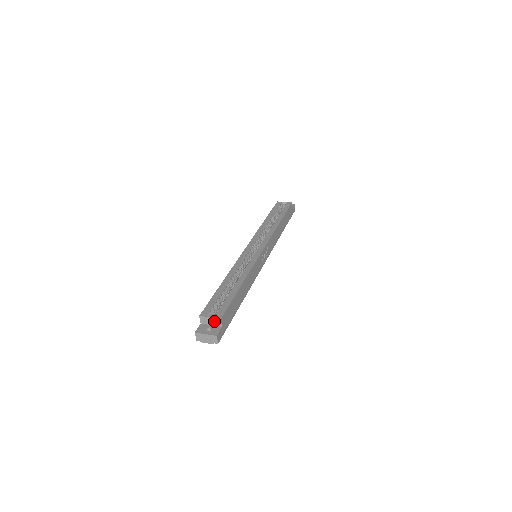
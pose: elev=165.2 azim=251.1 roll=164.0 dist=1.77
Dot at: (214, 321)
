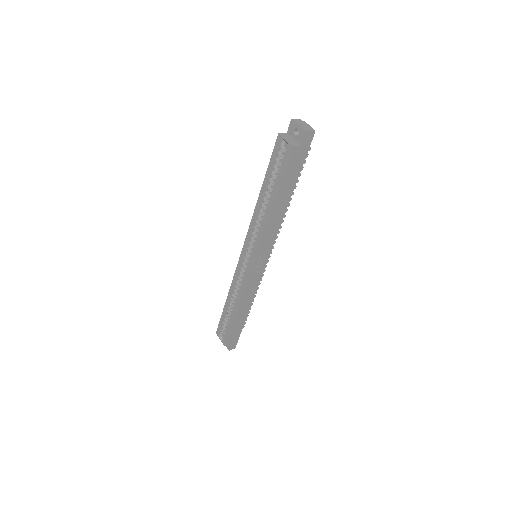
Dot at: occluded
